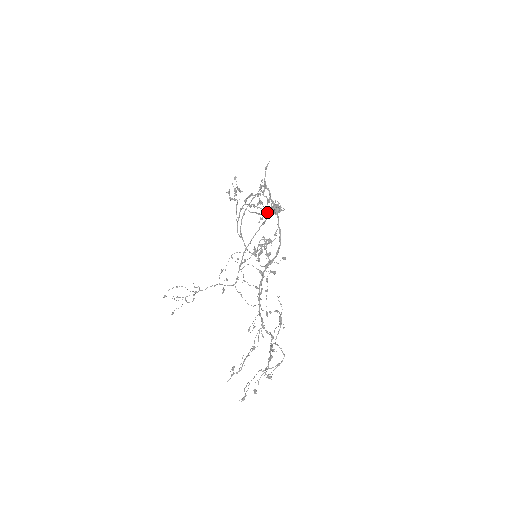
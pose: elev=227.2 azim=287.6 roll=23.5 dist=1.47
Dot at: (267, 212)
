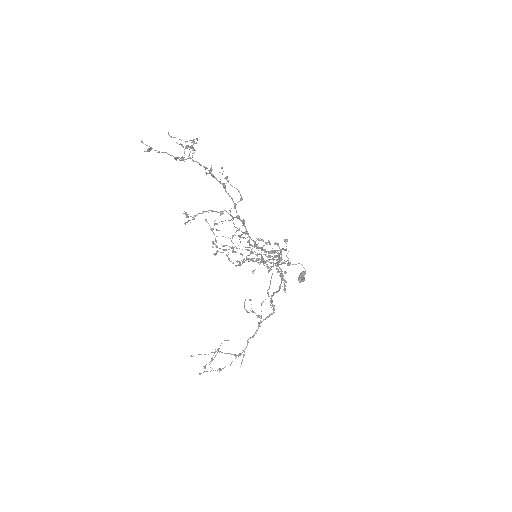
Dot at: (277, 265)
